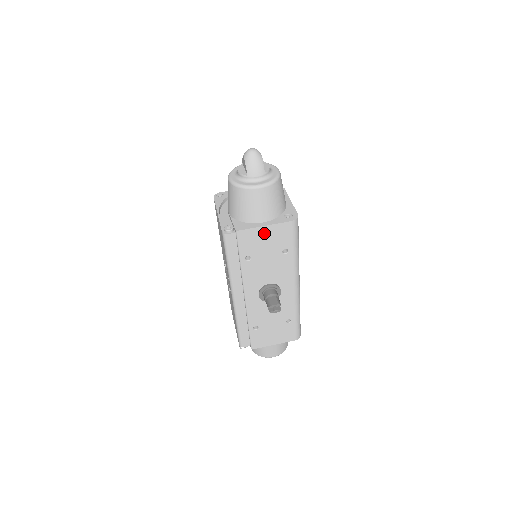
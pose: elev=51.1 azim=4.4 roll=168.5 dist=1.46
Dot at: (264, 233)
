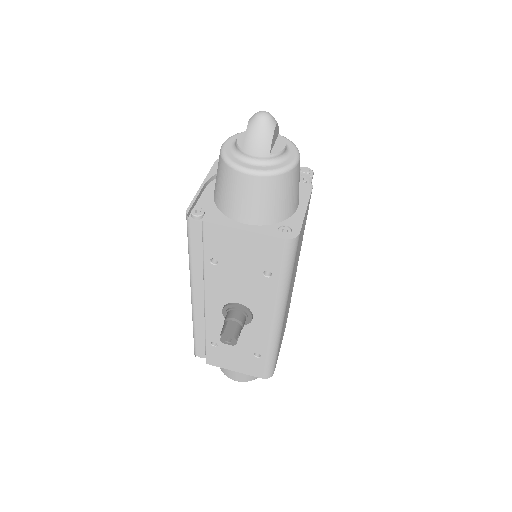
Dot at: (241, 239)
